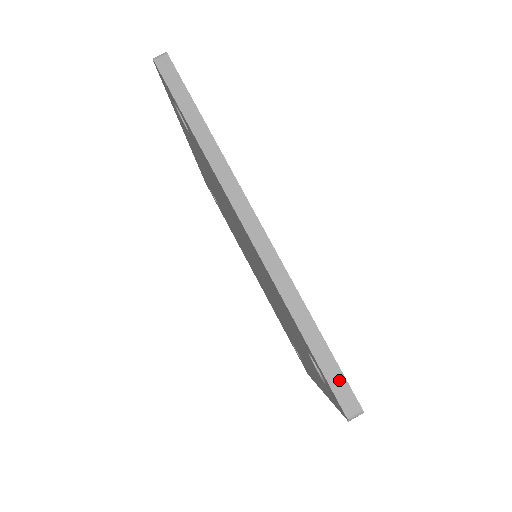
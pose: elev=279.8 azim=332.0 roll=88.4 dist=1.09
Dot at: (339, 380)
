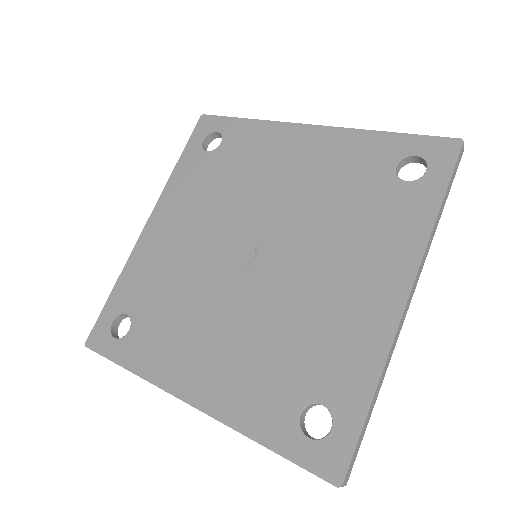
Dot at: occluded
